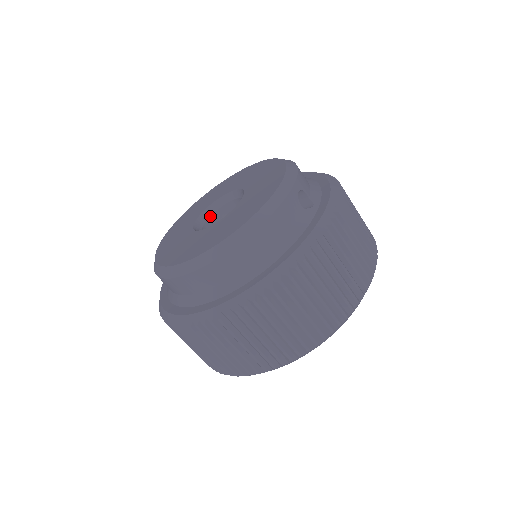
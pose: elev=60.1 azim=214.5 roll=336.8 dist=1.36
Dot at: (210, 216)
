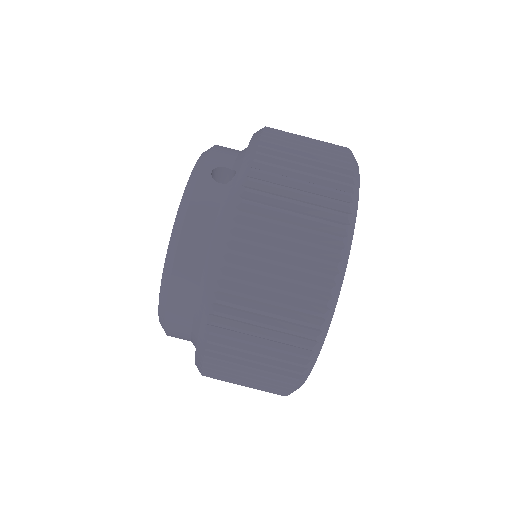
Dot at: occluded
